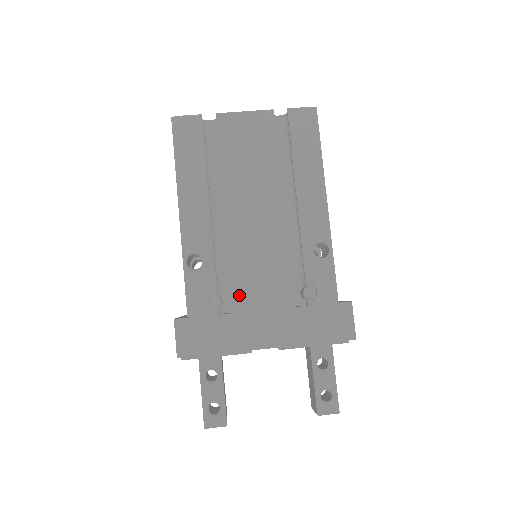
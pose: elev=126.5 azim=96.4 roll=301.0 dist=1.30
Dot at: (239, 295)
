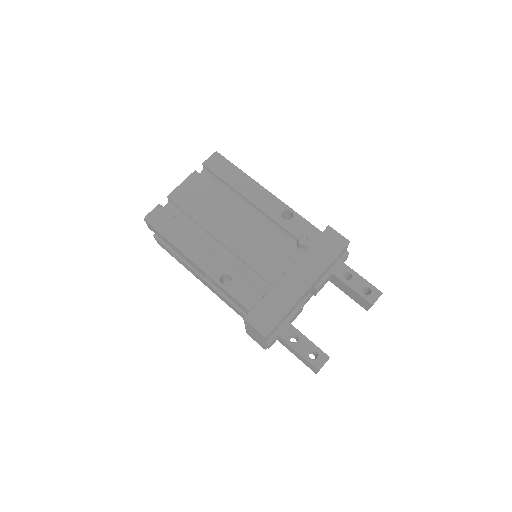
Dot at: (267, 274)
